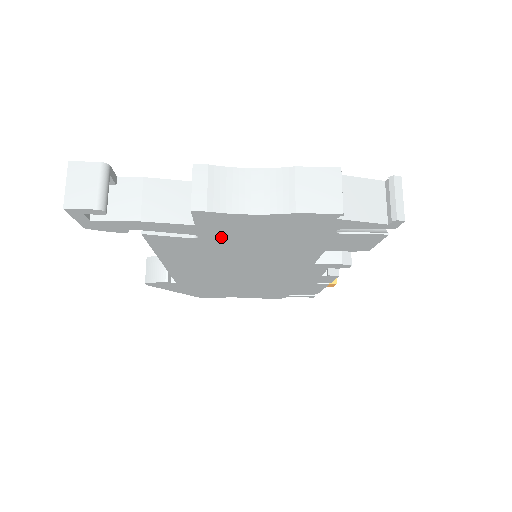
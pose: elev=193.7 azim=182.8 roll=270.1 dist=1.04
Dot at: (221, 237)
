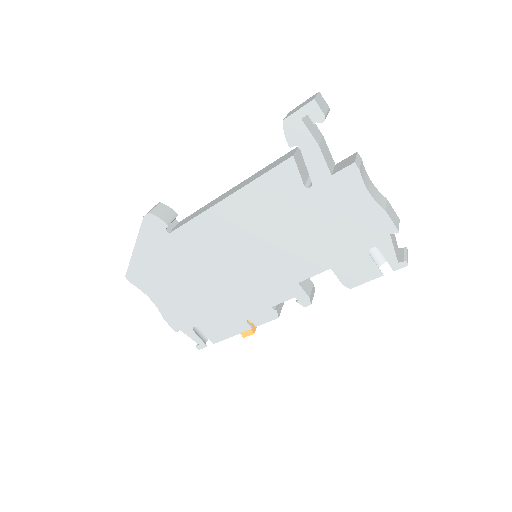
Dot at: (318, 200)
